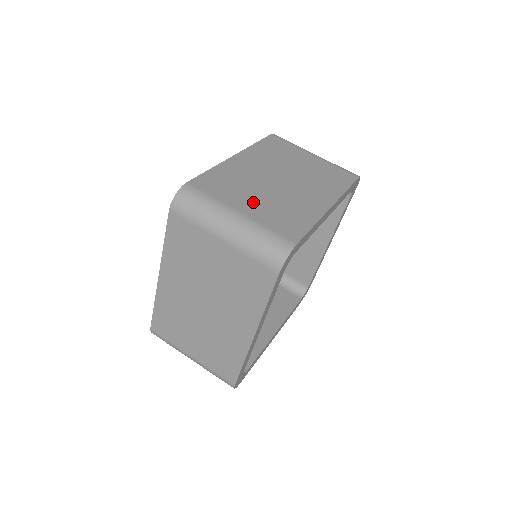
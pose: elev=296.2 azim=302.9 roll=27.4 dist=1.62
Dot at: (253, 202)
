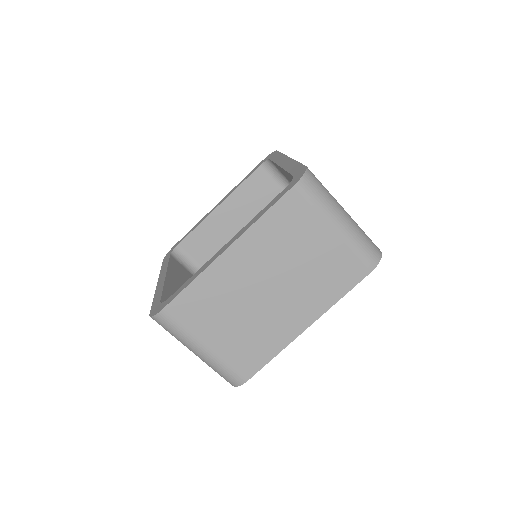
Dot at: (224, 332)
